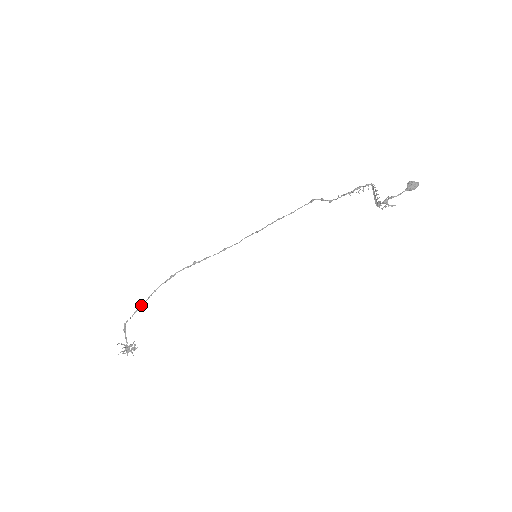
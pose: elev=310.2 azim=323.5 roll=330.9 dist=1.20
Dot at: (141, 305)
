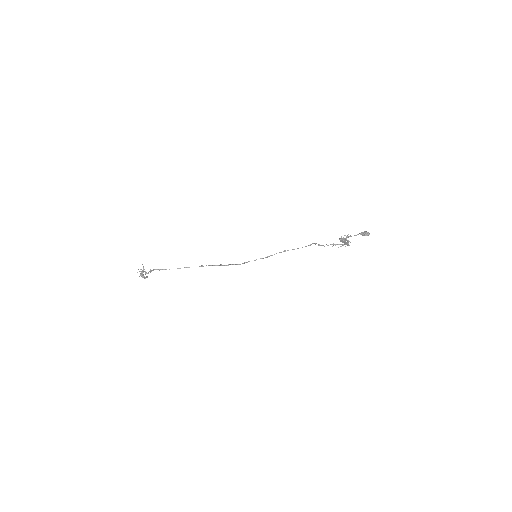
Dot at: occluded
